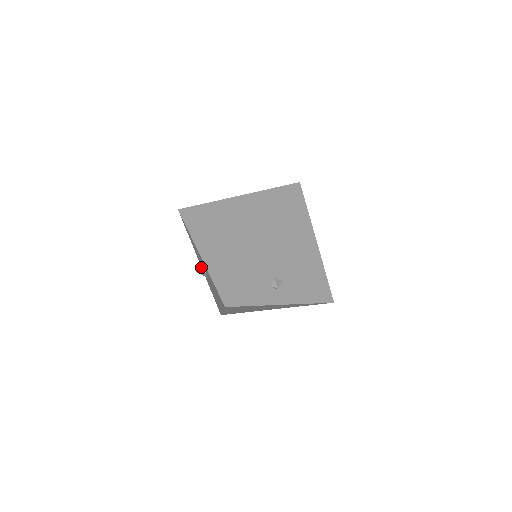
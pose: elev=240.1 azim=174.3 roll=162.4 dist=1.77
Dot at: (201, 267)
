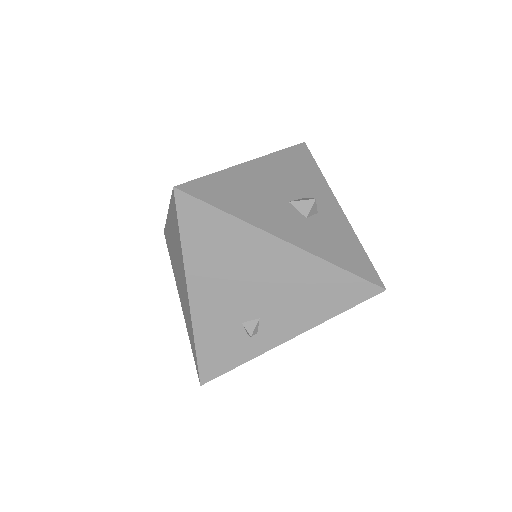
Dot at: occluded
